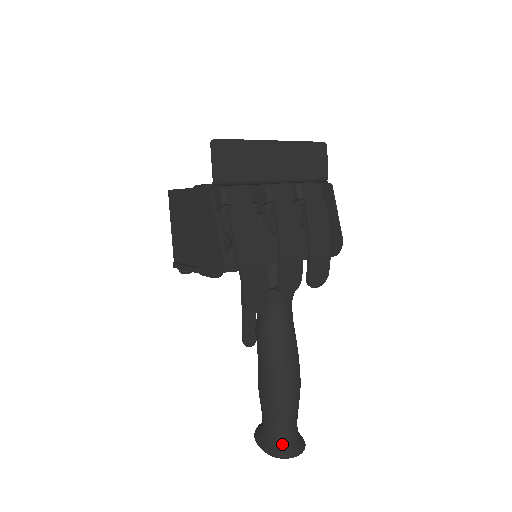
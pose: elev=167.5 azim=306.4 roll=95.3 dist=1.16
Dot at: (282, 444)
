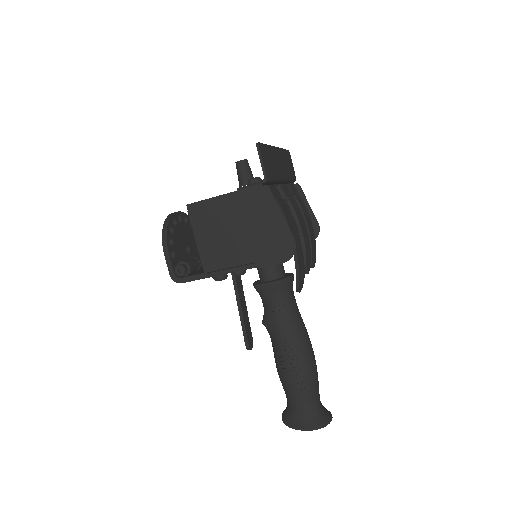
Dot at: (319, 415)
